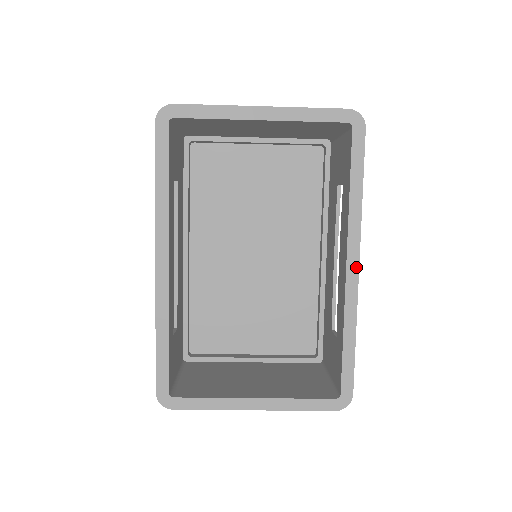
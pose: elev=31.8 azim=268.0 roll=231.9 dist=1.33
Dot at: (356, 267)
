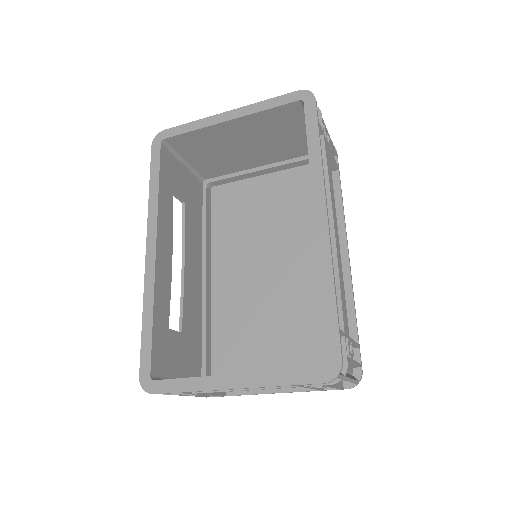
Dot at: (324, 217)
